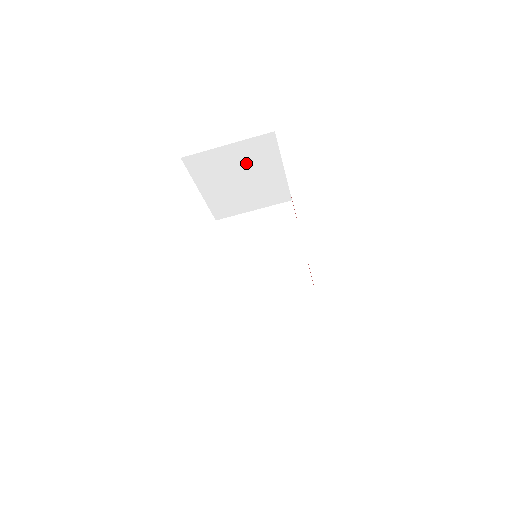
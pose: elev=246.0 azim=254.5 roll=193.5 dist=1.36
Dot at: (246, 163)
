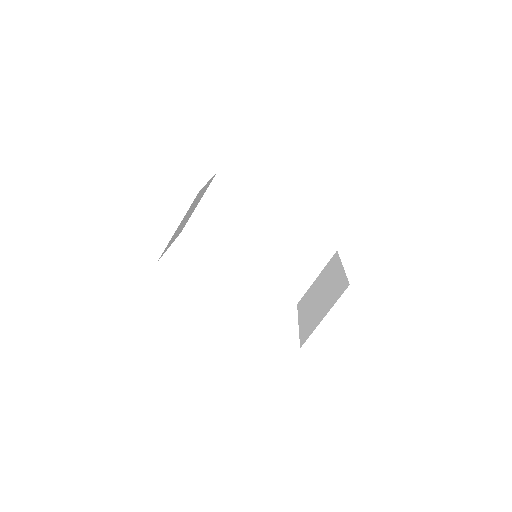
Dot at: occluded
